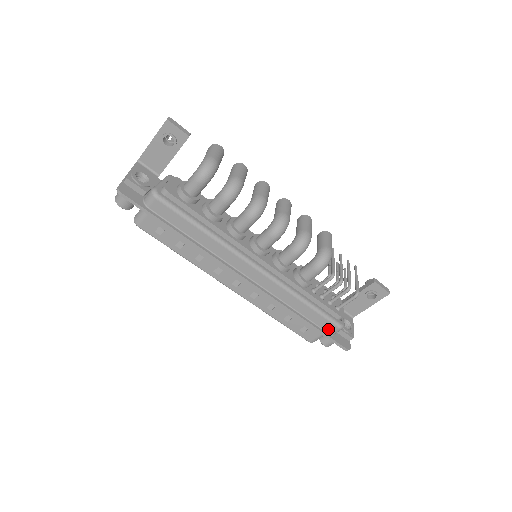
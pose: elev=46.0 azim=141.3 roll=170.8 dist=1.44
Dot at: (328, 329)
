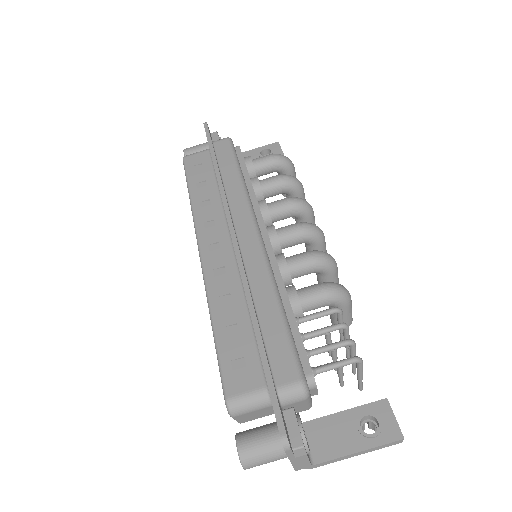
Dot at: (280, 374)
